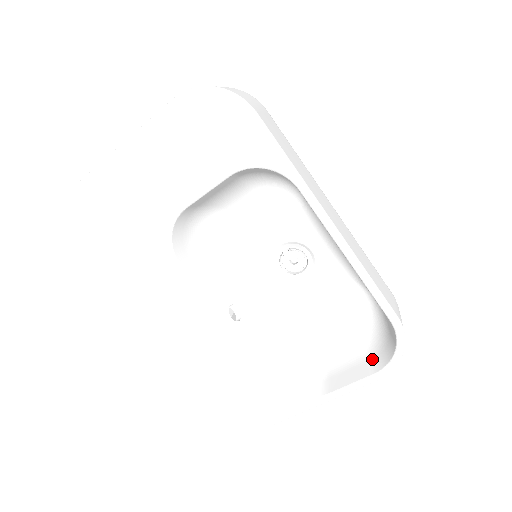
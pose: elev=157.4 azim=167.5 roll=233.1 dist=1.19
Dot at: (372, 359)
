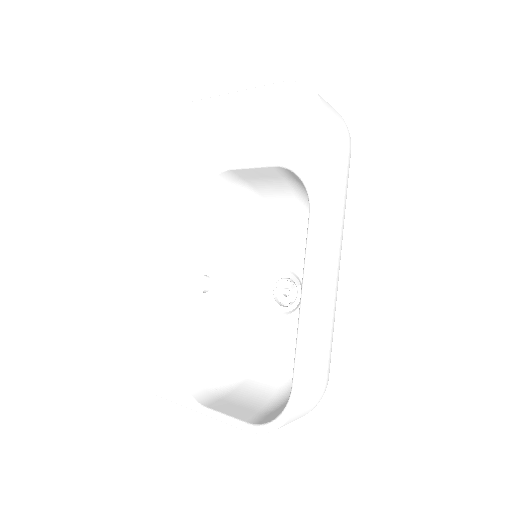
Dot at: (261, 413)
